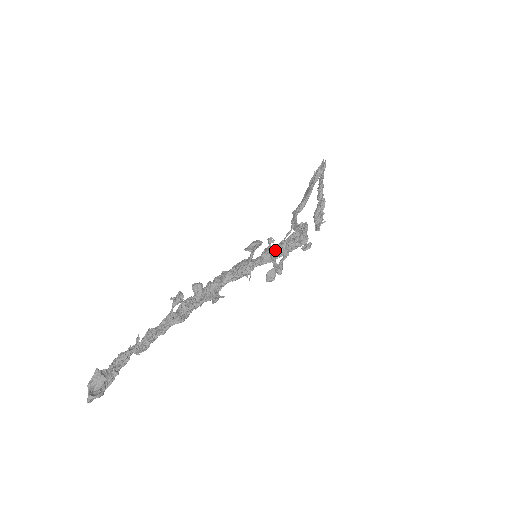
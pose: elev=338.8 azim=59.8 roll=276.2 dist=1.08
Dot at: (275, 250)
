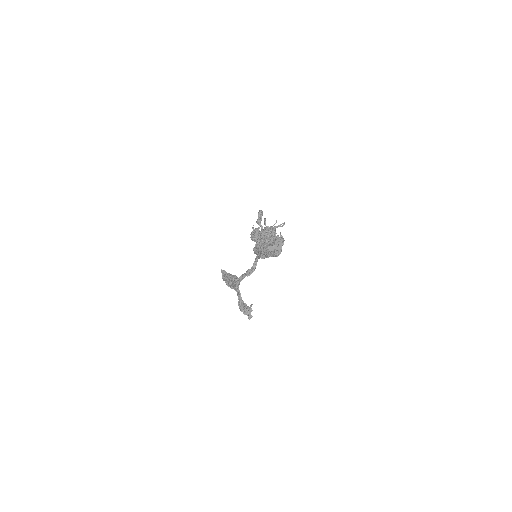
Dot at: (268, 227)
